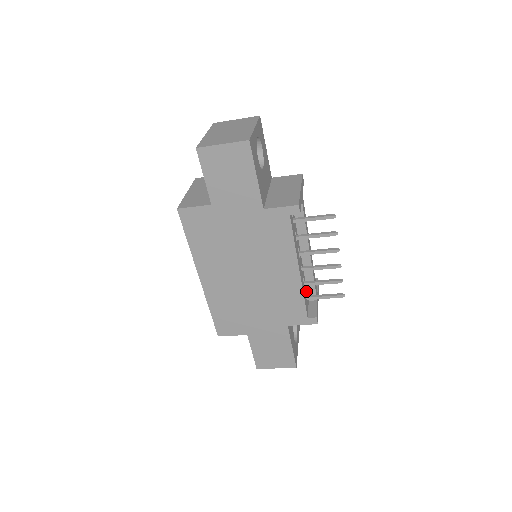
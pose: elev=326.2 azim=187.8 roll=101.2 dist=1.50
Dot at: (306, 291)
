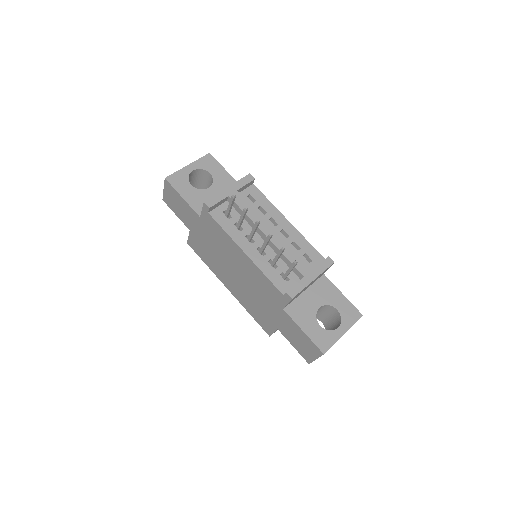
Dot at: occluded
